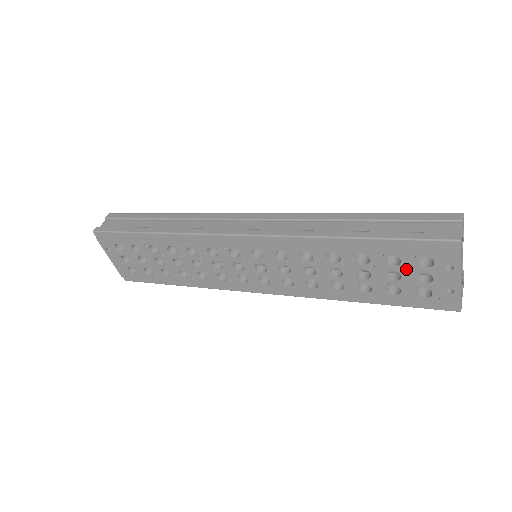
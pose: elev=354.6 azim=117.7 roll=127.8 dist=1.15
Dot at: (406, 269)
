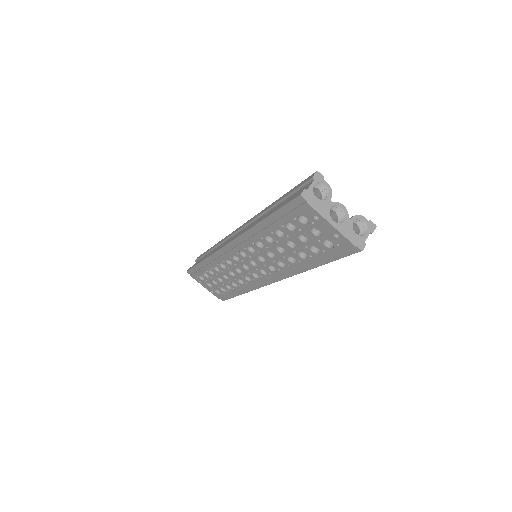
Dot at: (302, 230)
